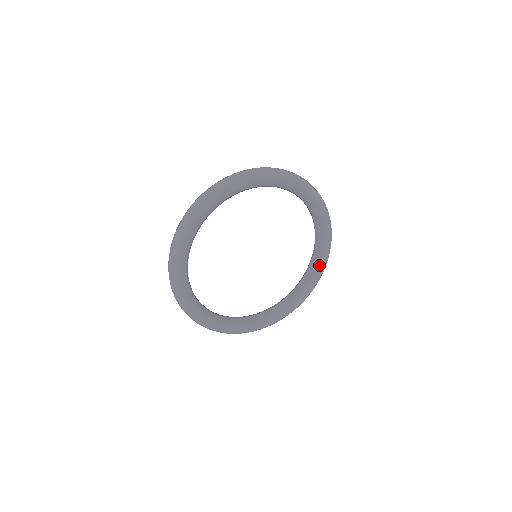
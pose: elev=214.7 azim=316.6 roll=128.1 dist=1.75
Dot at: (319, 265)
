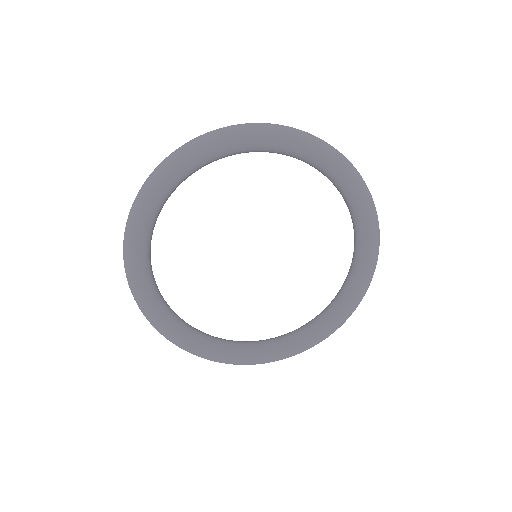
Dot at: (364, 231)
